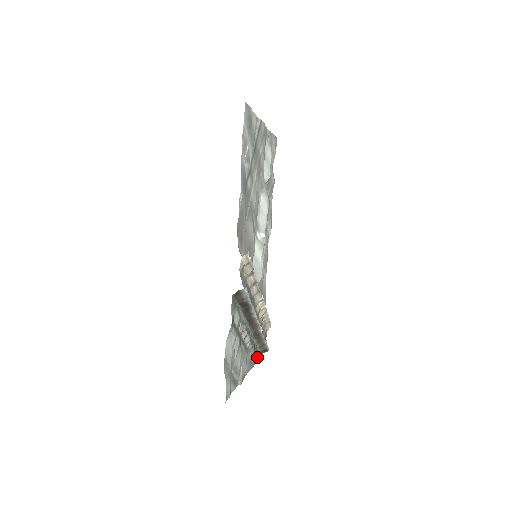
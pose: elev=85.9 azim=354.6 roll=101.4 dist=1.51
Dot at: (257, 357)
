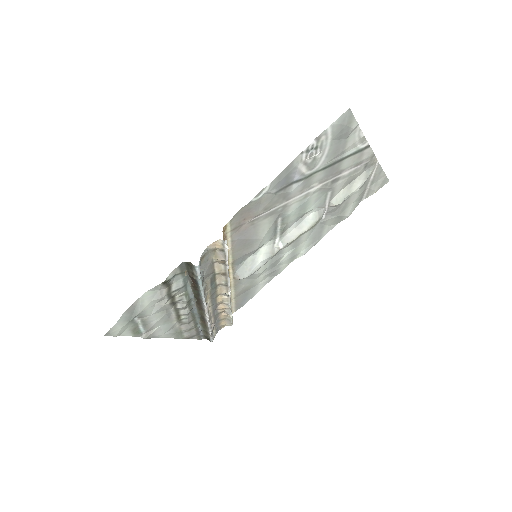
Dot at: (196, 336)
